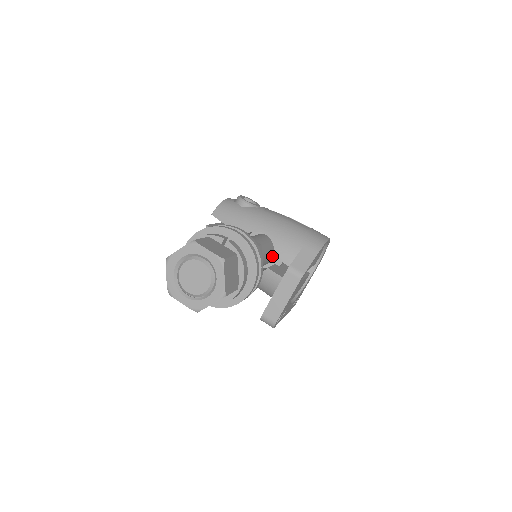
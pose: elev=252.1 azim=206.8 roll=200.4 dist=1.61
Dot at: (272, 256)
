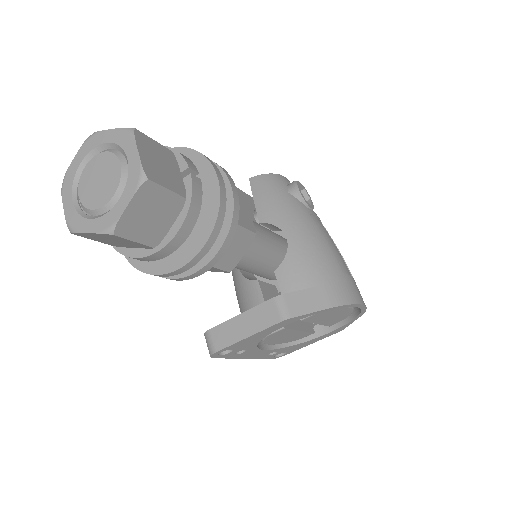
Dot at: occluded
